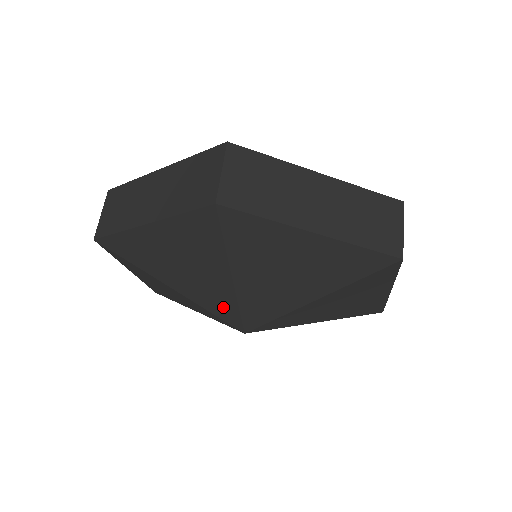
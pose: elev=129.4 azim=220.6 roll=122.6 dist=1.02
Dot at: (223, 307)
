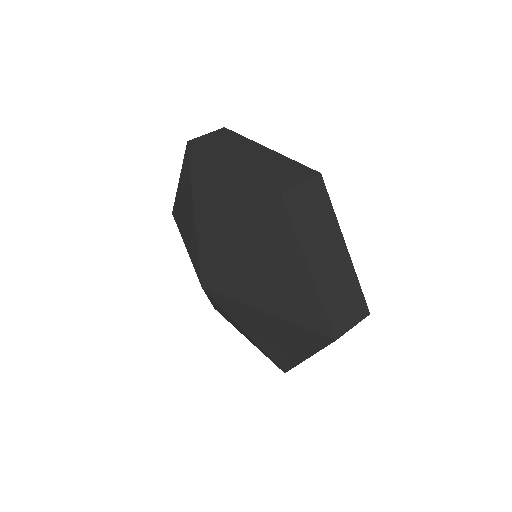
Dot at: (195, 255)
